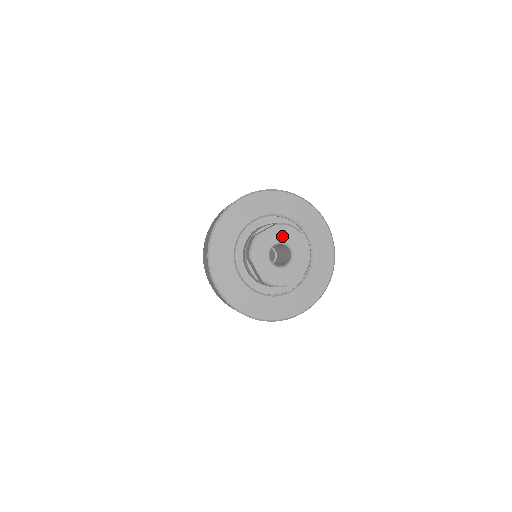
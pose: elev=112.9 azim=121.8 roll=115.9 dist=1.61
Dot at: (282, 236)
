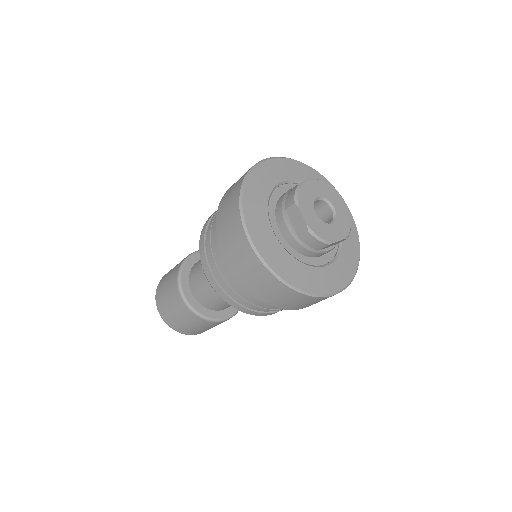
Dot at: (324, 192)
